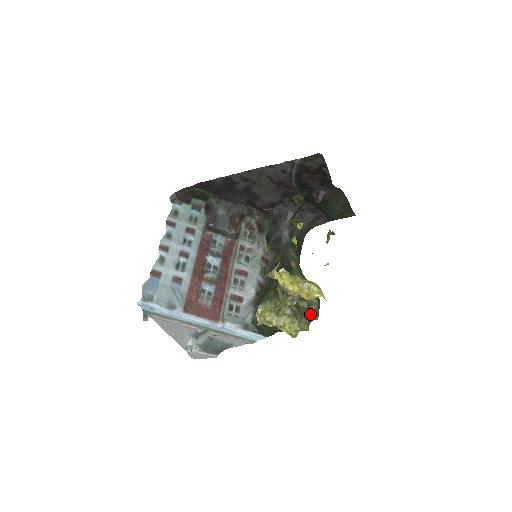
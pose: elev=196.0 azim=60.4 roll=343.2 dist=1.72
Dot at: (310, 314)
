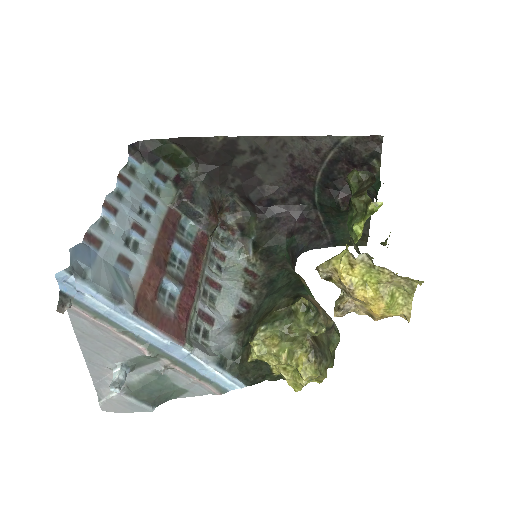
Dot at: (330, 355)
